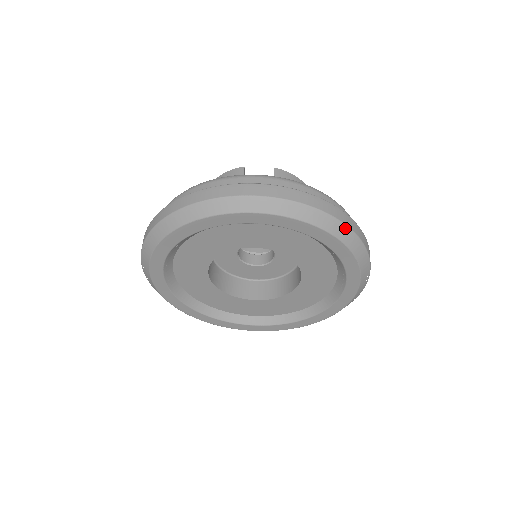
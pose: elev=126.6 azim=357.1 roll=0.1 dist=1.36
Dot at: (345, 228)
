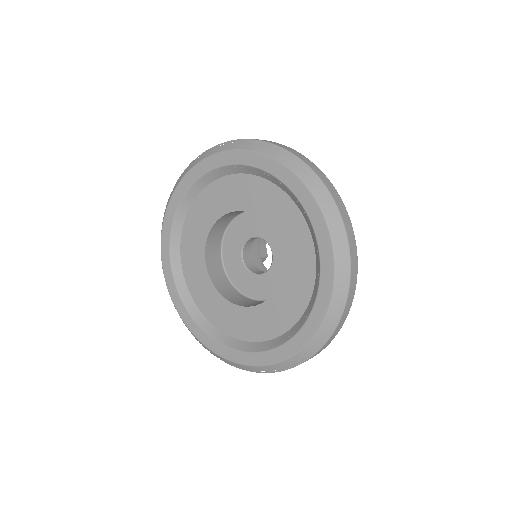
Dot at: (348, 262)
